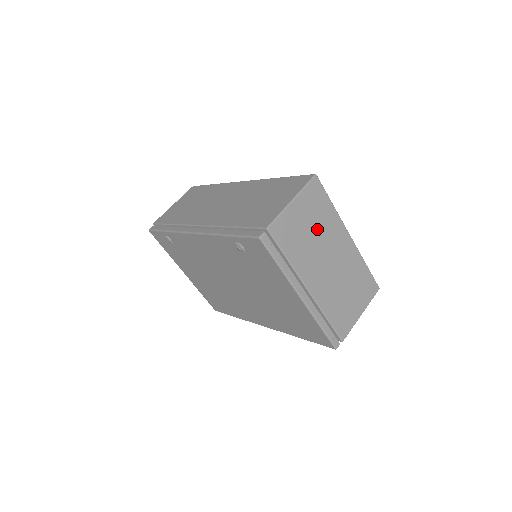
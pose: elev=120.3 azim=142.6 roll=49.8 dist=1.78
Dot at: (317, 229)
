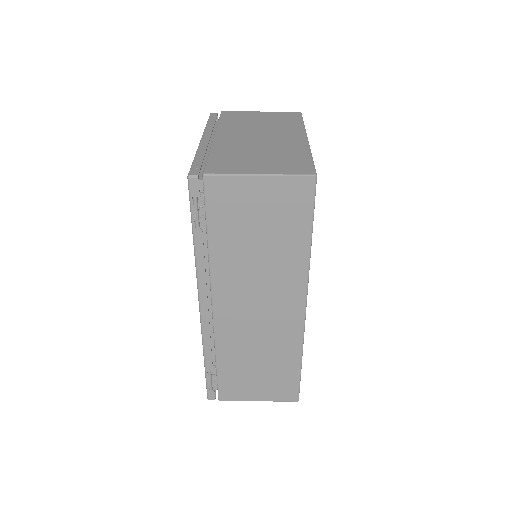
Dot at: (269, 124)
